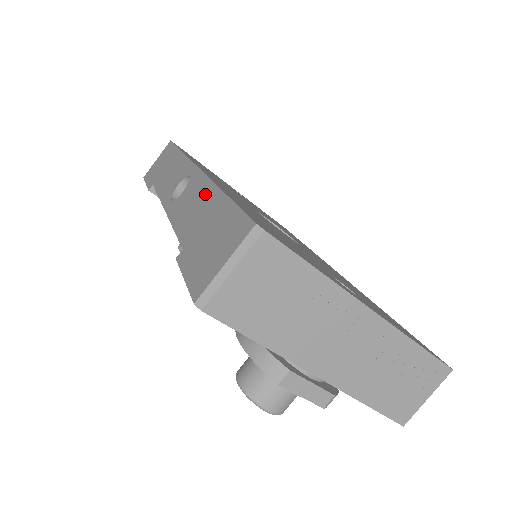
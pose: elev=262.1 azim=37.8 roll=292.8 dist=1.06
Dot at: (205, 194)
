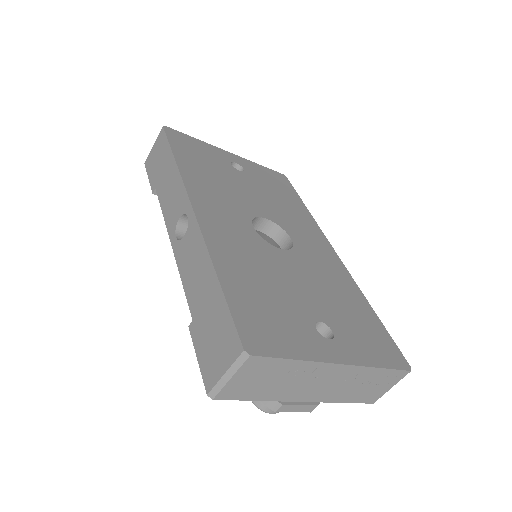
Dot at: (203, 264)
